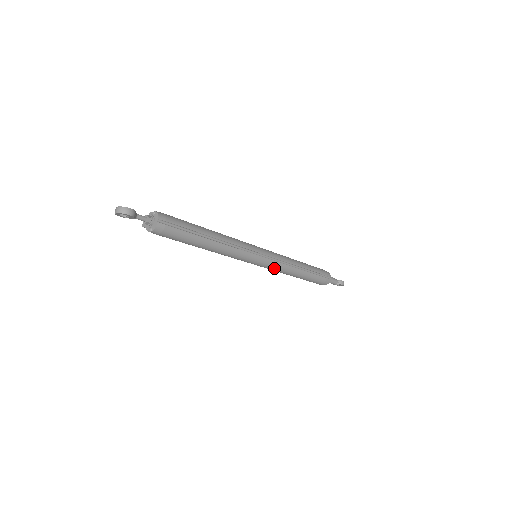
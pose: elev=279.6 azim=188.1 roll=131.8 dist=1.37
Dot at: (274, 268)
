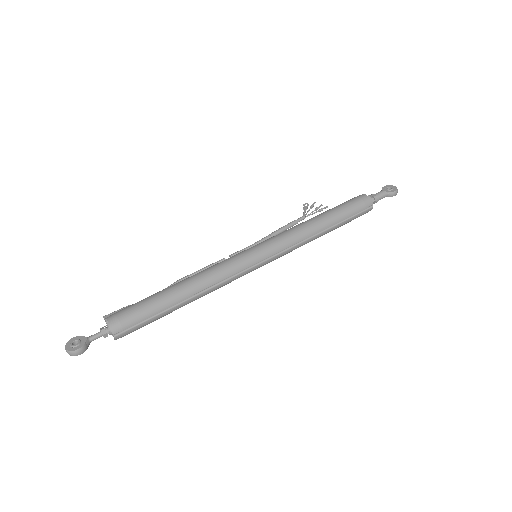
Dot at: occluded
